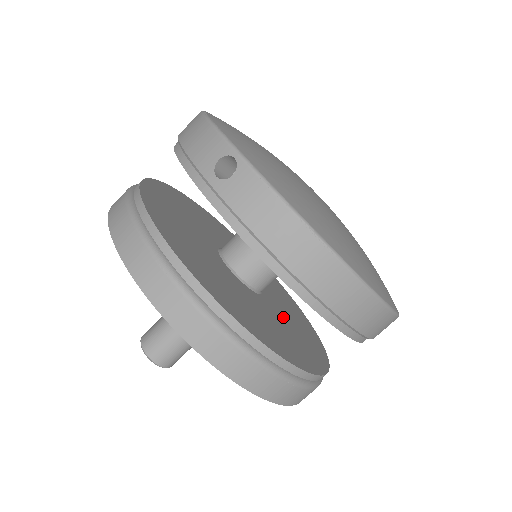
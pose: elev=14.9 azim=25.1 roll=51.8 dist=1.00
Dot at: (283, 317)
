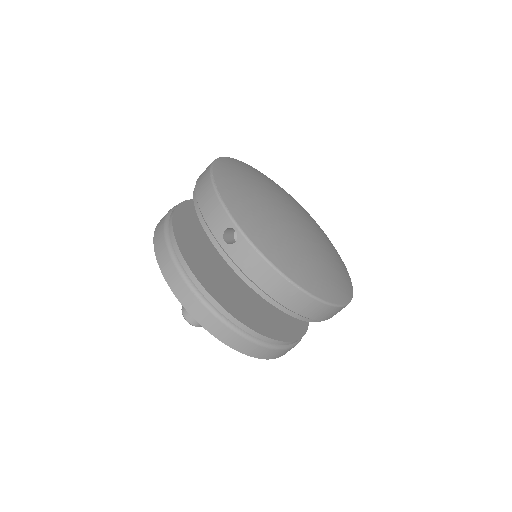
Dot at: occluded
